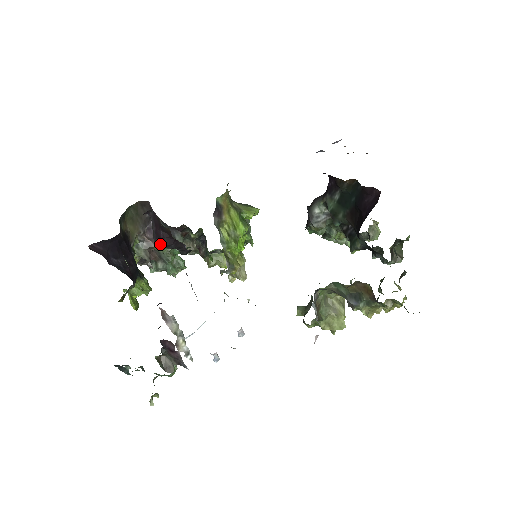
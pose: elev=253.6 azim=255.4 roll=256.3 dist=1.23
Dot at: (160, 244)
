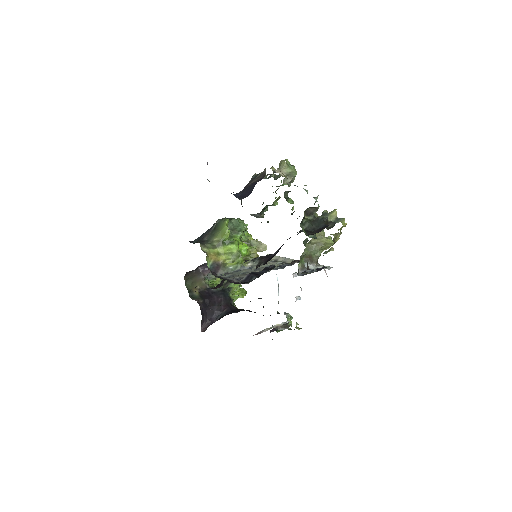
Dot at: occluded
